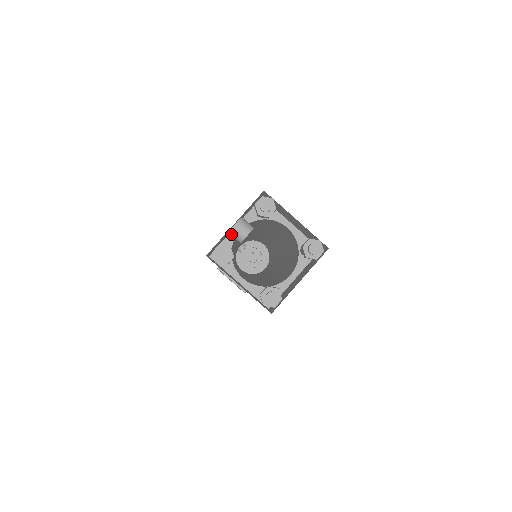
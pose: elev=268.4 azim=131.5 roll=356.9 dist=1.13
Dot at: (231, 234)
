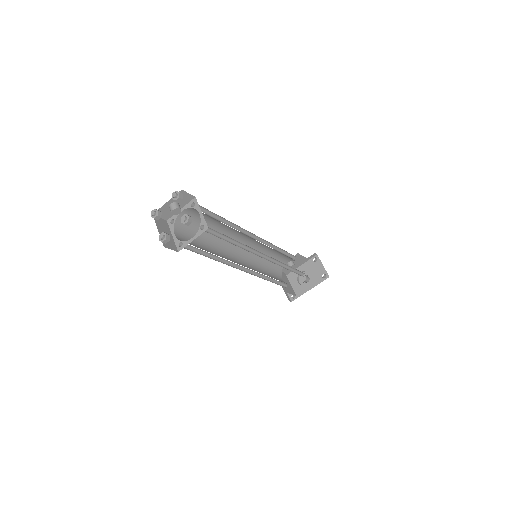
Dot at: (170, 209)
